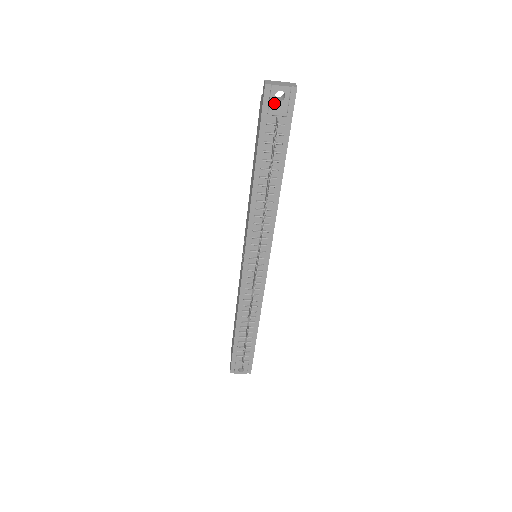
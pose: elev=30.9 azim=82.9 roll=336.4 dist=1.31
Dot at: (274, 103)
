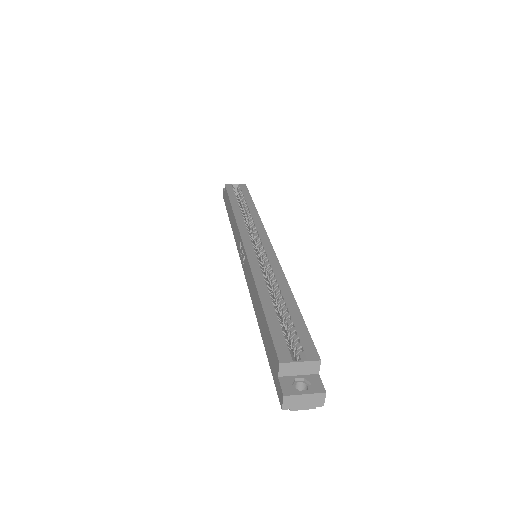
Dot at: occluded
